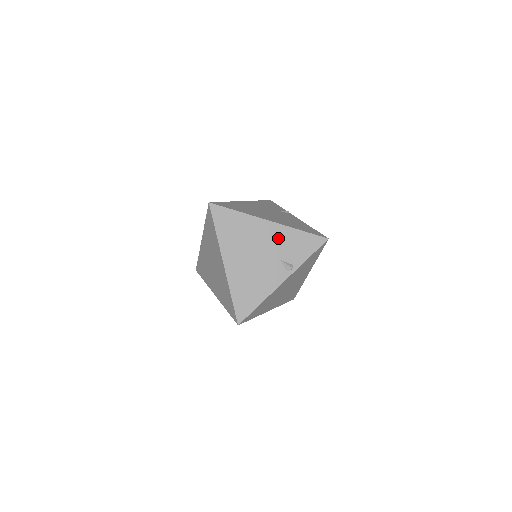
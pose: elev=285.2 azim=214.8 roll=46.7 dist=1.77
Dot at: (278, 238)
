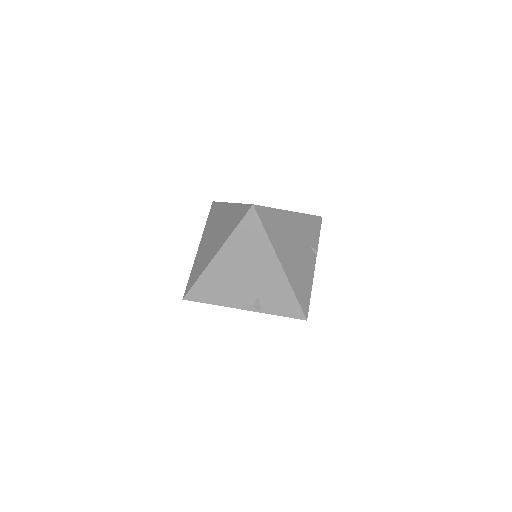
Dot at: (273, 282)
